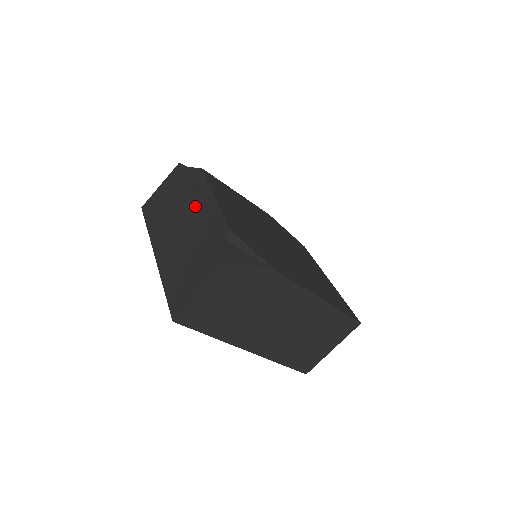
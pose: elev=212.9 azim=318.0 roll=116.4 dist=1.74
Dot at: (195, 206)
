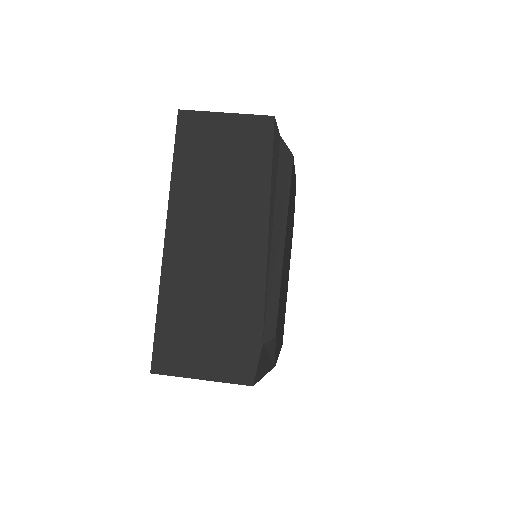
Dot at: (257, 244)
